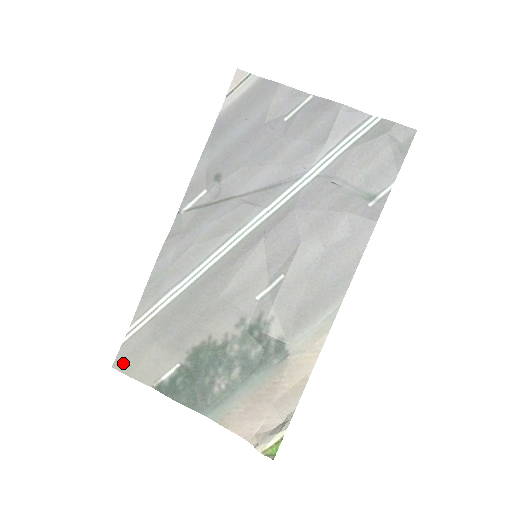
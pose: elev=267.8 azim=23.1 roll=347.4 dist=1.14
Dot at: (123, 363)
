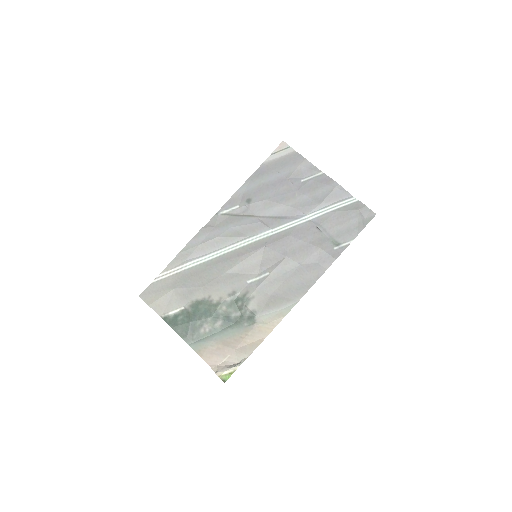
Dot at: (147, 295)
